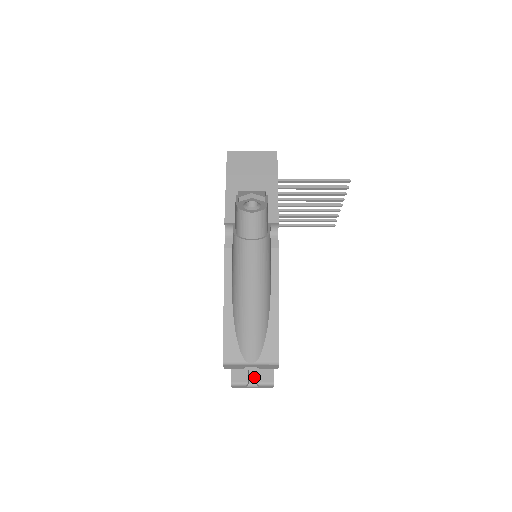
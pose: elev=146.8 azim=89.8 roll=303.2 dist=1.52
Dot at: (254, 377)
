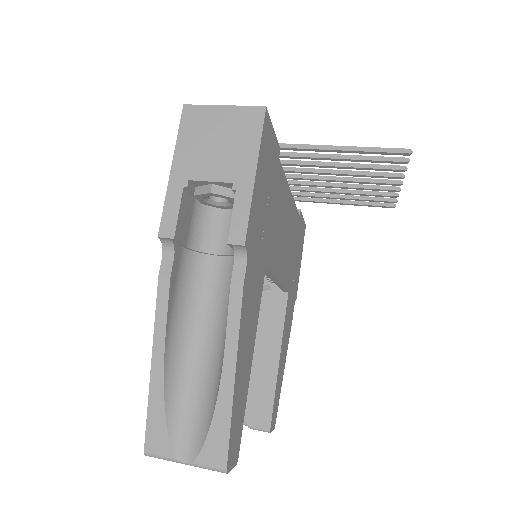
Dot at: (248, 413)
